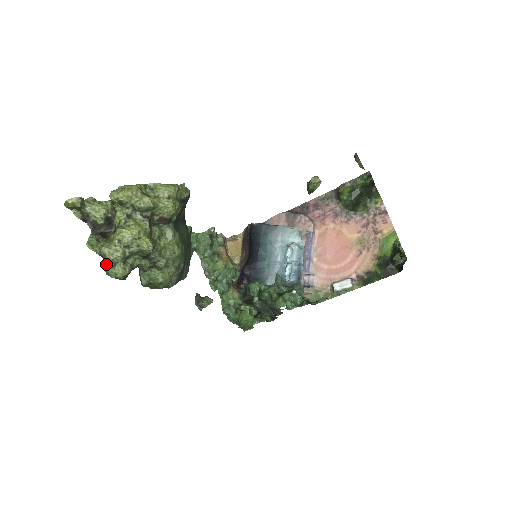
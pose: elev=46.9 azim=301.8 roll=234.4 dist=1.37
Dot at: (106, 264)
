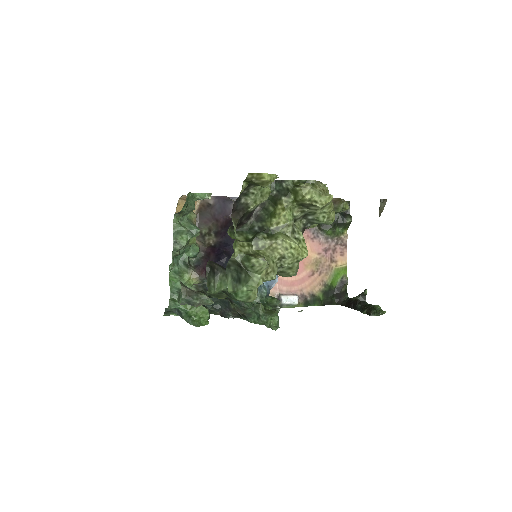
Dot at: (248, 282)
